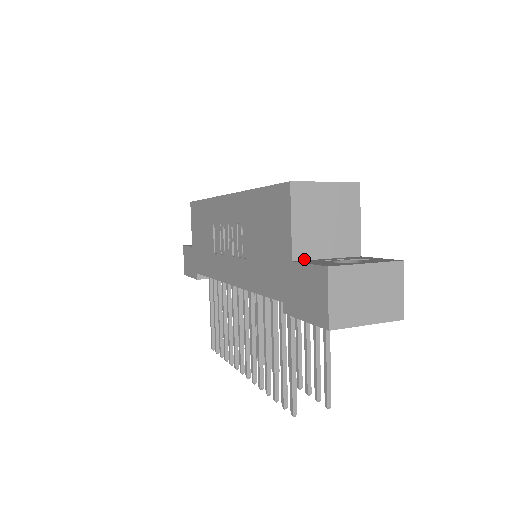
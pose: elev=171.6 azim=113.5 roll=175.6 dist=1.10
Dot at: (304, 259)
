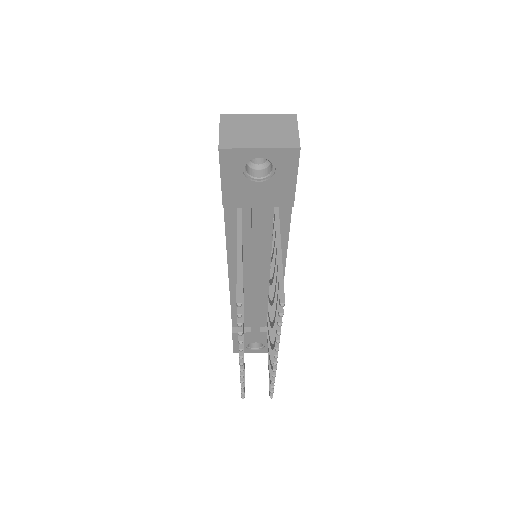
Dot at: occluded
